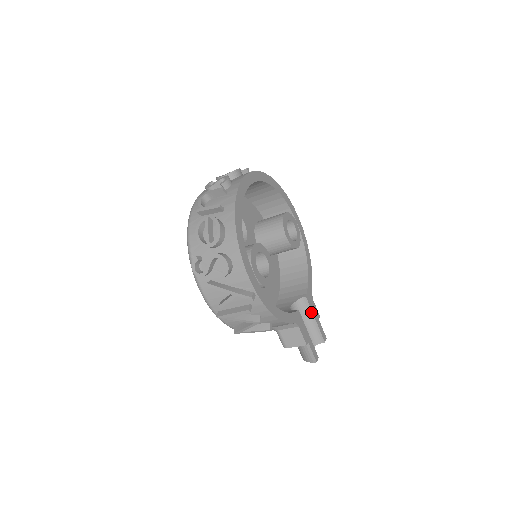
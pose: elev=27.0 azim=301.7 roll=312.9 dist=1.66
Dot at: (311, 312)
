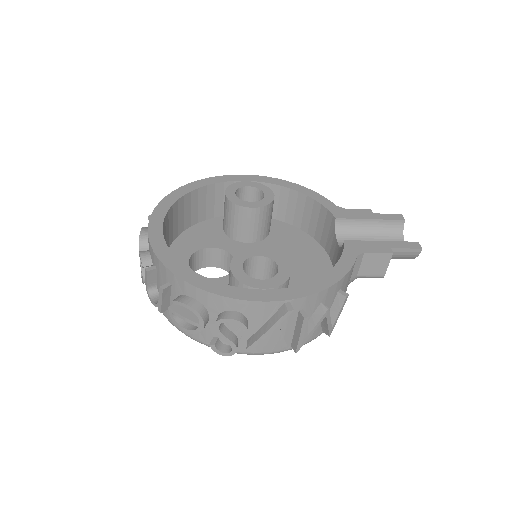
Dot at: (358, 220)
